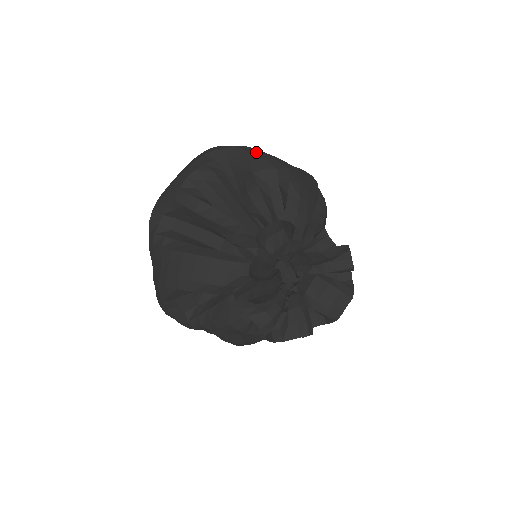
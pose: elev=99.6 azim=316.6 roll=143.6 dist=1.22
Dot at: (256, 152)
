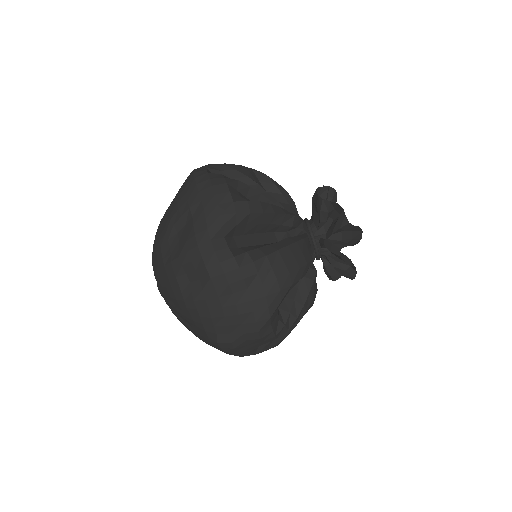
Dot at: (227, 164)
